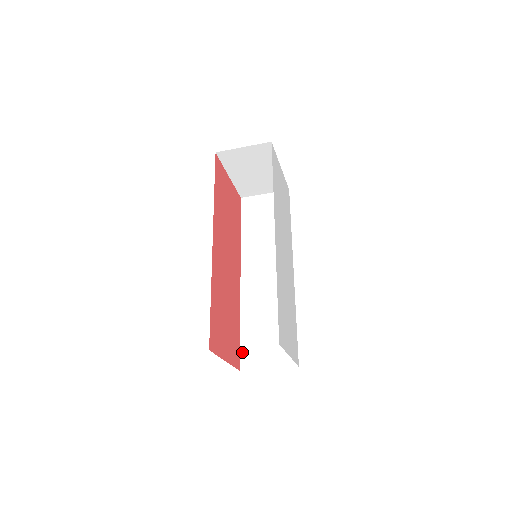
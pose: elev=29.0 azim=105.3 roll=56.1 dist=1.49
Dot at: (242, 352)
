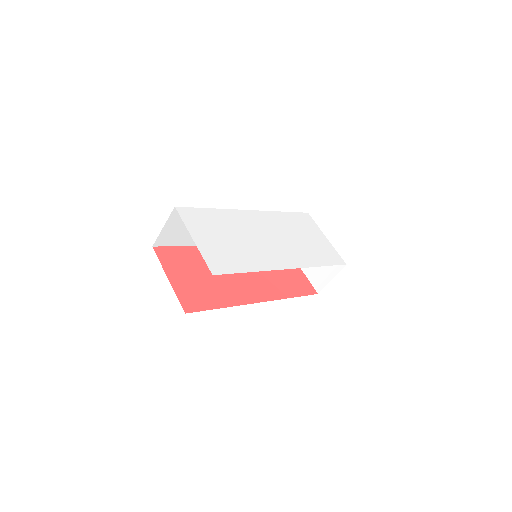
Dot at: (202, 310)
